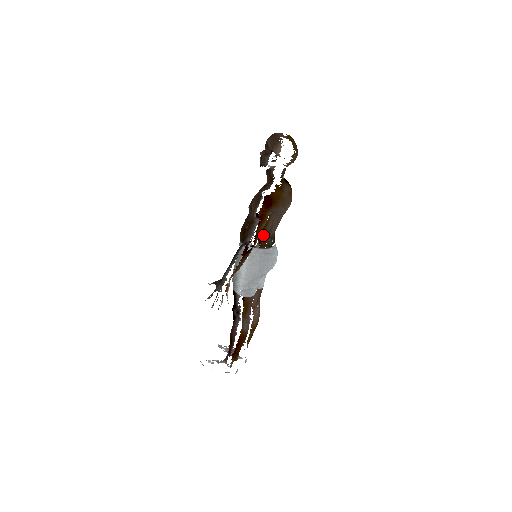
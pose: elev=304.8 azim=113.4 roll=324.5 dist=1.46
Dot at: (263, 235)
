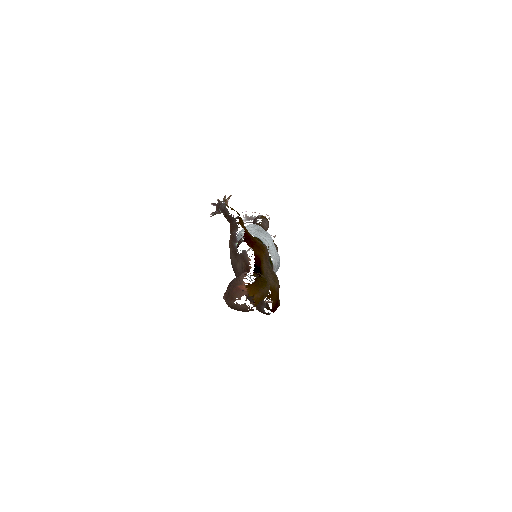
Dot at: occluded
